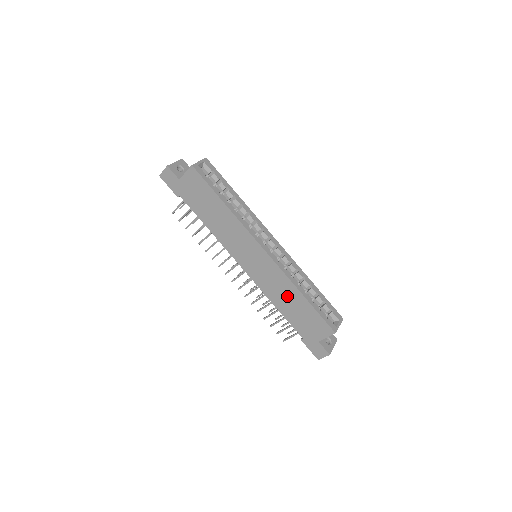
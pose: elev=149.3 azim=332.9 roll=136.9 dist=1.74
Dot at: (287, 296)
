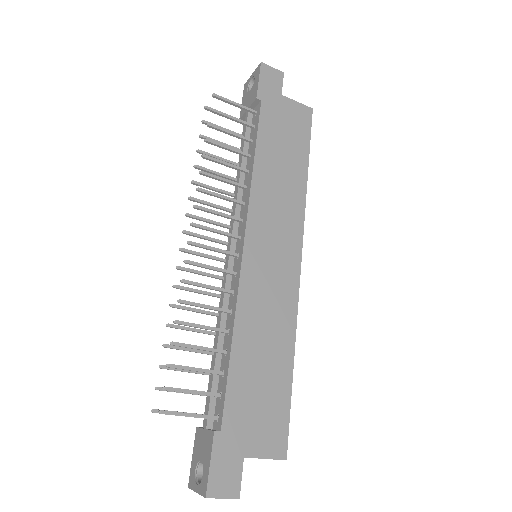
Dot at: (269, 340)
